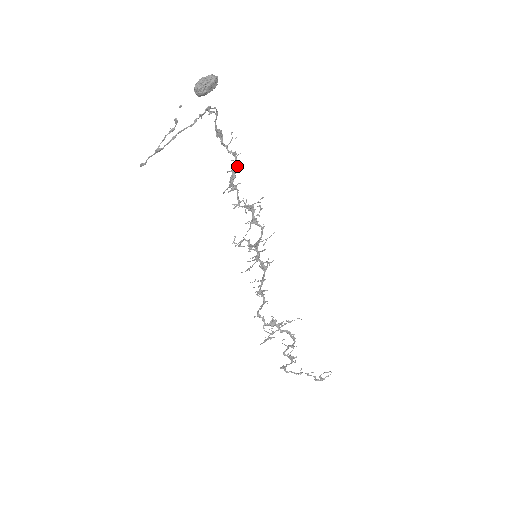
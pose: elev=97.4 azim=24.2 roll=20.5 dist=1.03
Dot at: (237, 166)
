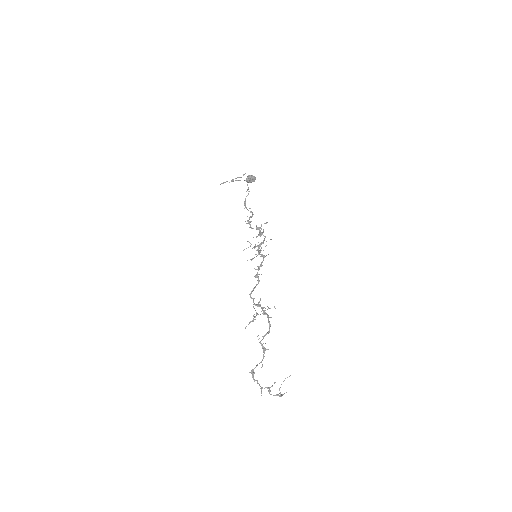
Dot at: occluded
